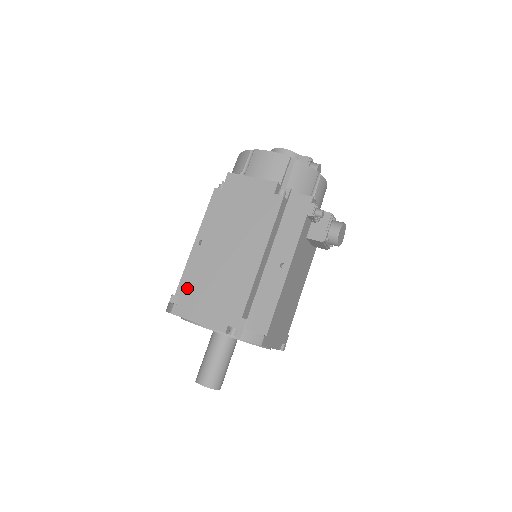
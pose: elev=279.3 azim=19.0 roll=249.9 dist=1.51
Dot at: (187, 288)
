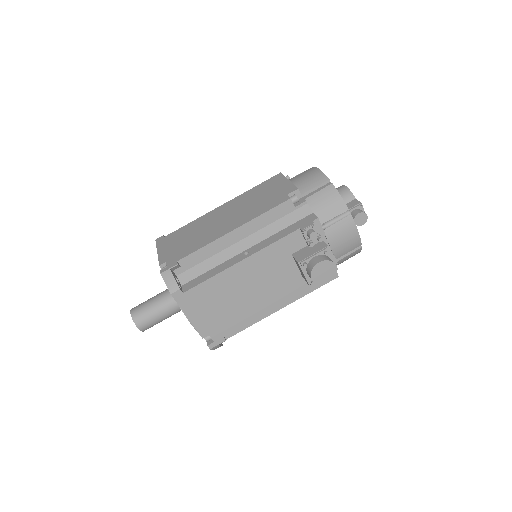
Dot at: (179, 229)
